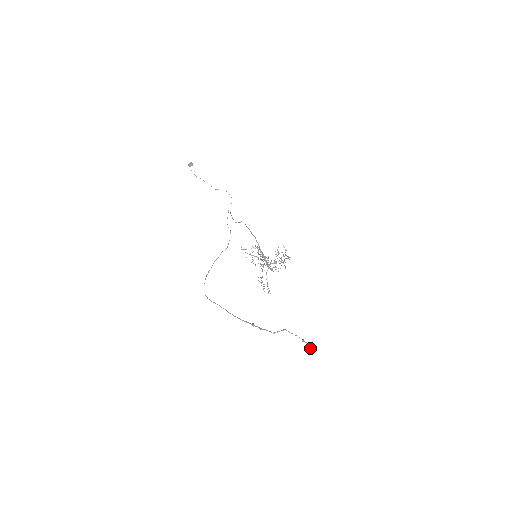
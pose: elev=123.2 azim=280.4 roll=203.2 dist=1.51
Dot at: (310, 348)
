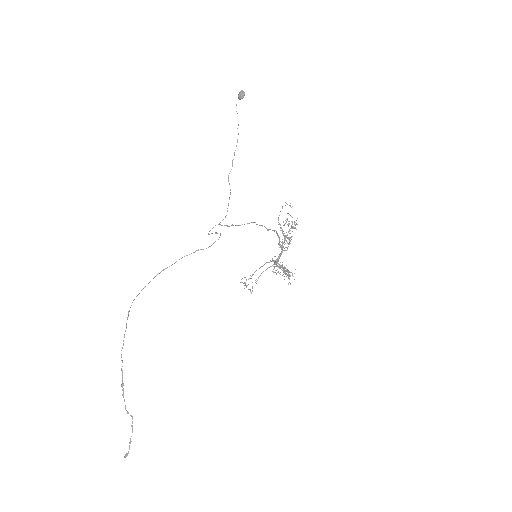
Dot at: (125, 456)
